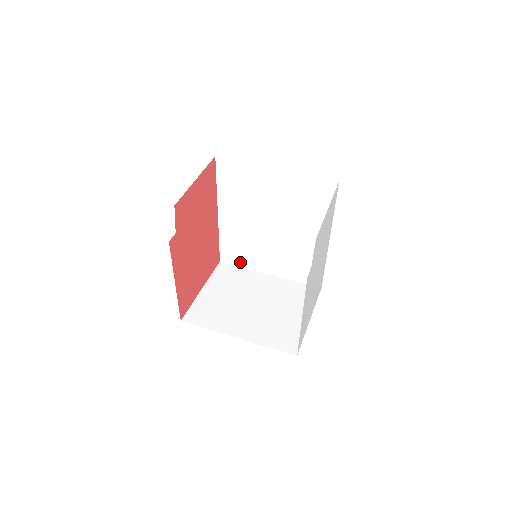
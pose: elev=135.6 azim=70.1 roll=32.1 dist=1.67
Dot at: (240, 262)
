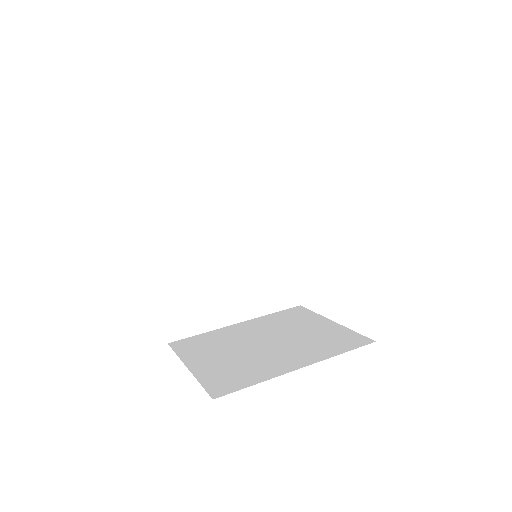
Dot at: (197, 326)
